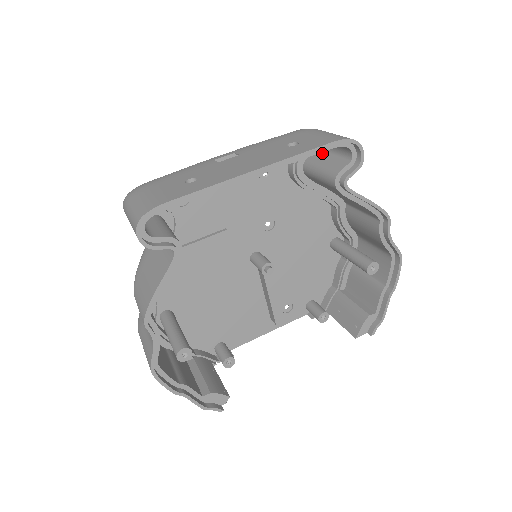
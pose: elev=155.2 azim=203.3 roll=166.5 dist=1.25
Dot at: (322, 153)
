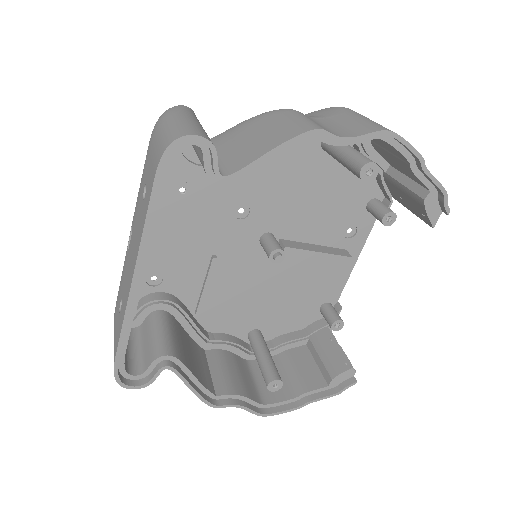
Dot at: occluded
